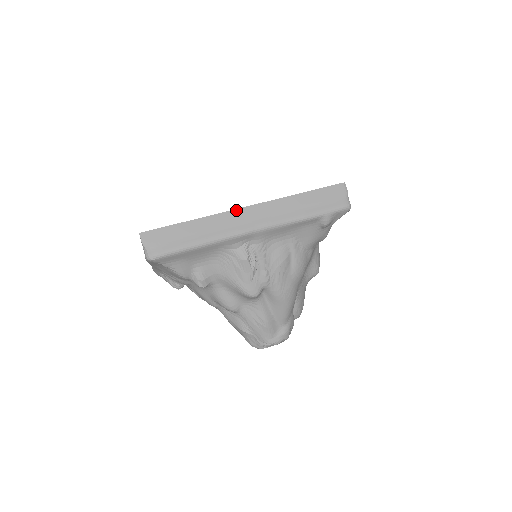
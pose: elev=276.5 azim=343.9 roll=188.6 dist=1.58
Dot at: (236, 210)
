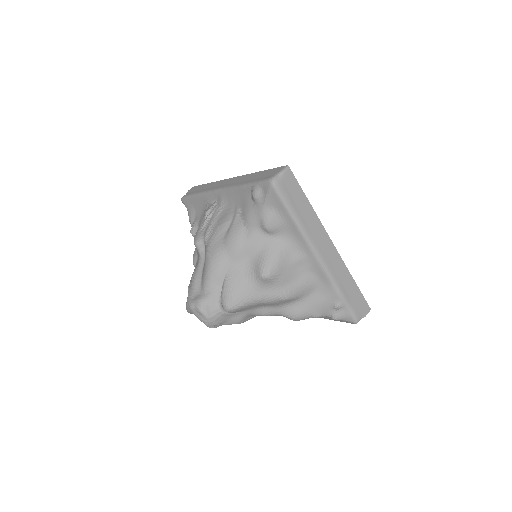
Dot at: (227, 179)
